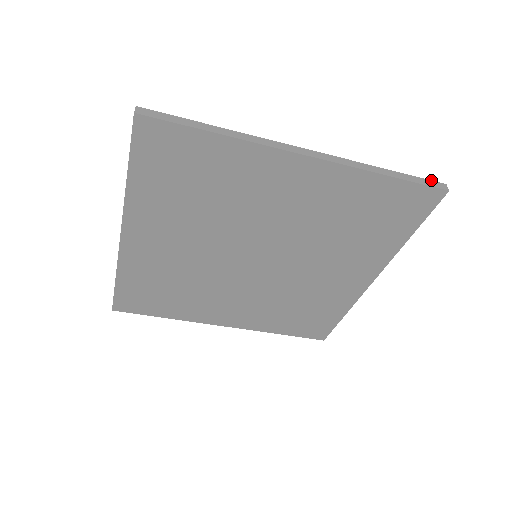
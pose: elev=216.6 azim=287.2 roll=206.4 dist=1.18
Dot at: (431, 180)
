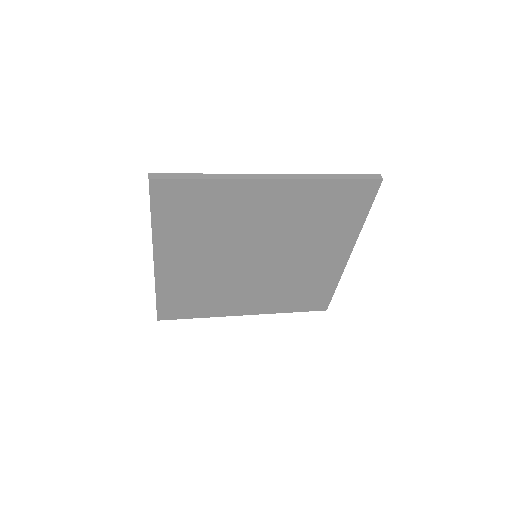
Dot at: (368, 174)
